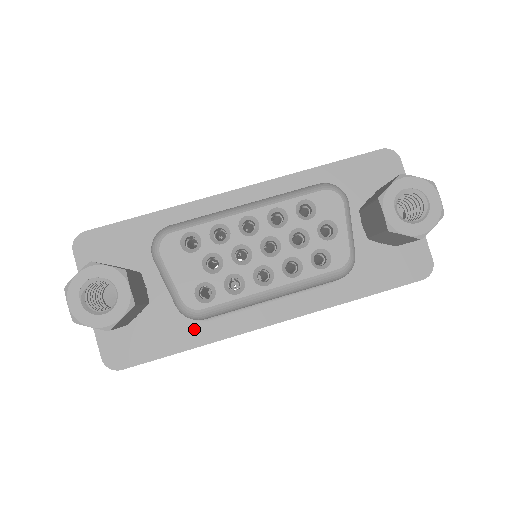
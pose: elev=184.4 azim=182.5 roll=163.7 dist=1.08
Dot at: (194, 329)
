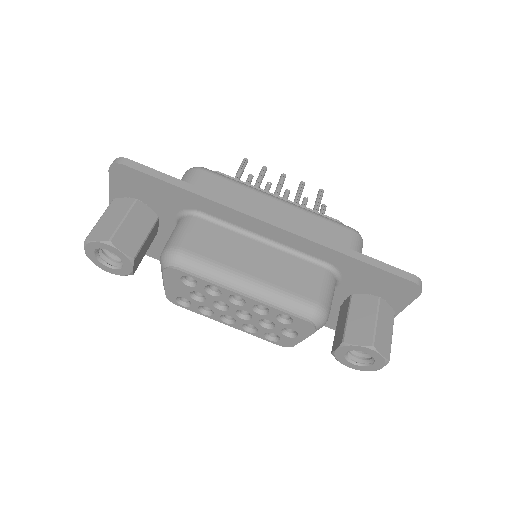
Dot at: occluded
